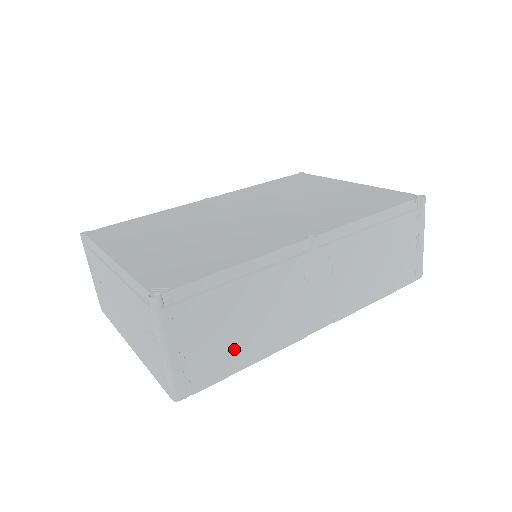
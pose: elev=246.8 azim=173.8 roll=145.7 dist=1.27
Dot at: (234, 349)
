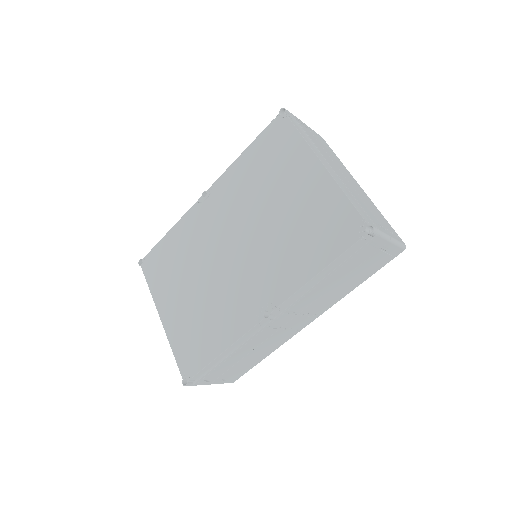
Dot at: (250, 362)
